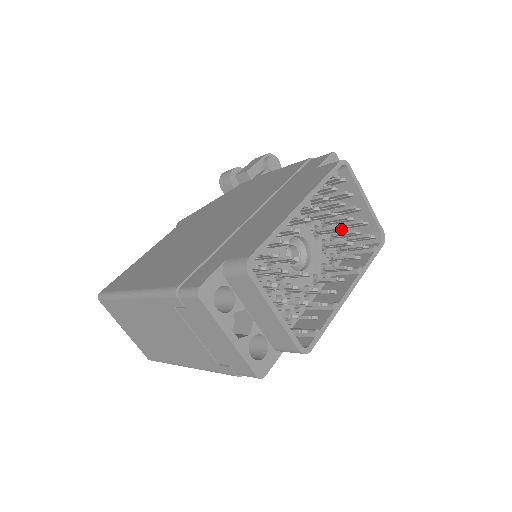
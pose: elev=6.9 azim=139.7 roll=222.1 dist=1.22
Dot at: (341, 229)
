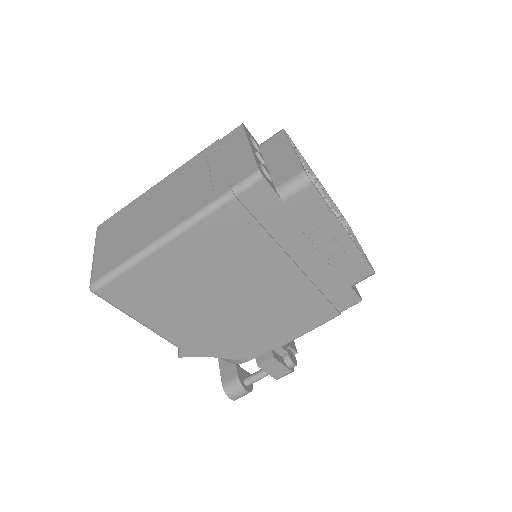
Dot at: occluded
